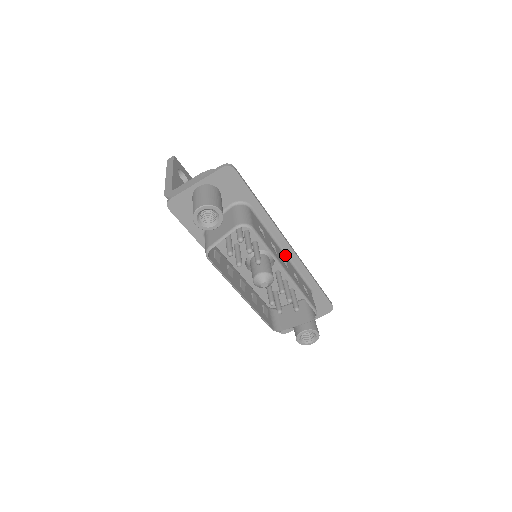
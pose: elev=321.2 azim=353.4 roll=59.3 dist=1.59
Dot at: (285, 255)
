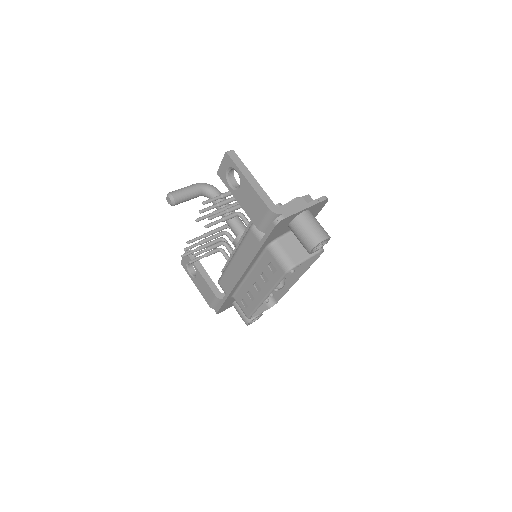
Dot at: occluded
